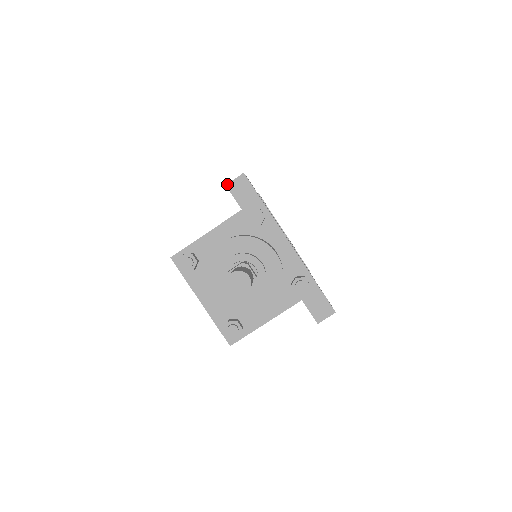
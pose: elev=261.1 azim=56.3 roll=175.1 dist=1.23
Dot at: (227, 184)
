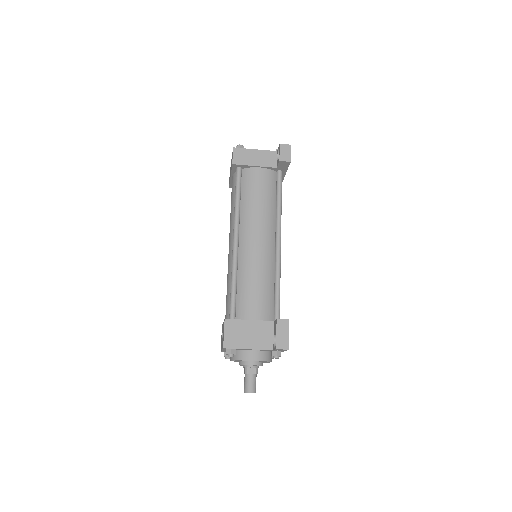
Dot at: (277, 349)
